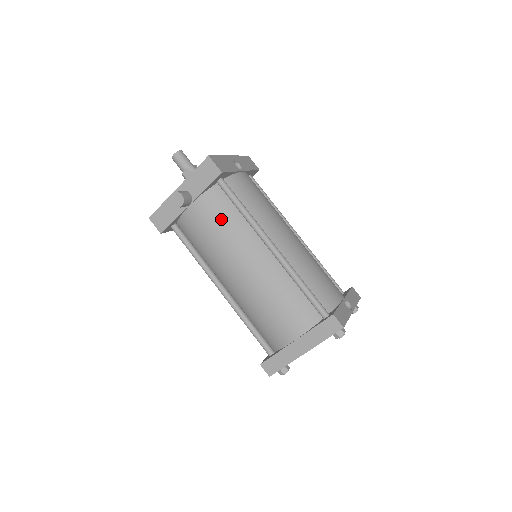
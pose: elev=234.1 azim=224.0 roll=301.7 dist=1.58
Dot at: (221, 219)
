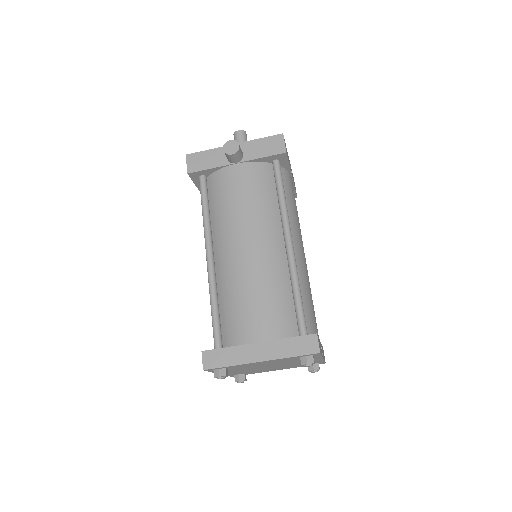
Dot at: (257, 191)
